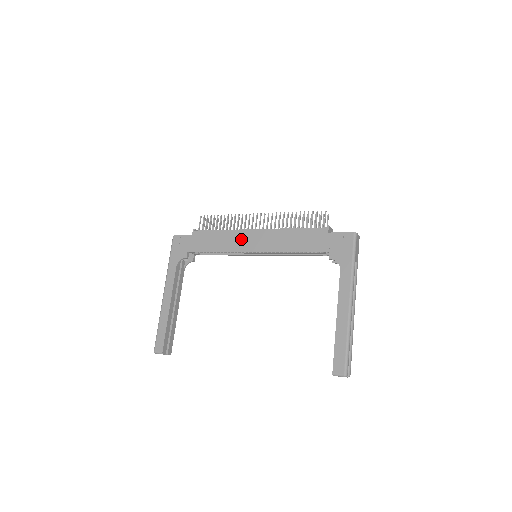
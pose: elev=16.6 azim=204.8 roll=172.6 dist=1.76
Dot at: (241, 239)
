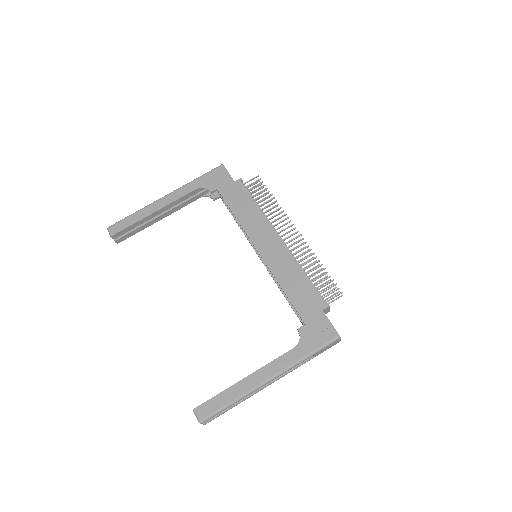
Dot at: (261, 231)
